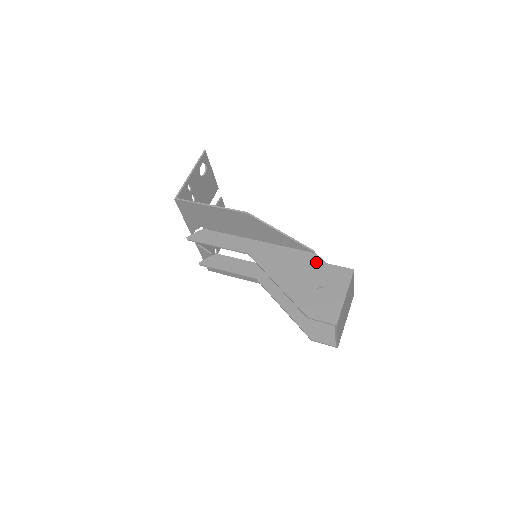
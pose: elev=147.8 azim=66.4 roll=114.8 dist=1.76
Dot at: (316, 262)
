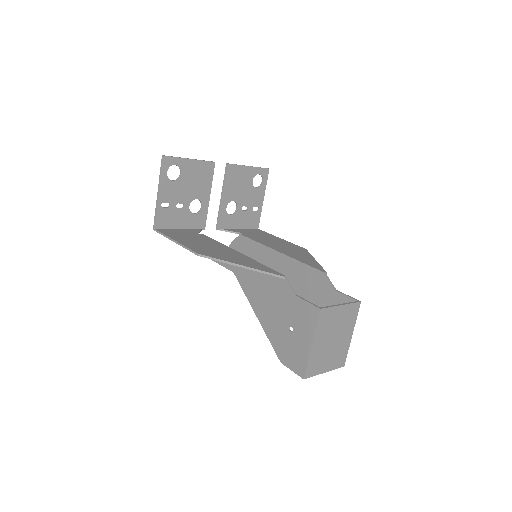
Dot at: (286, 292)
